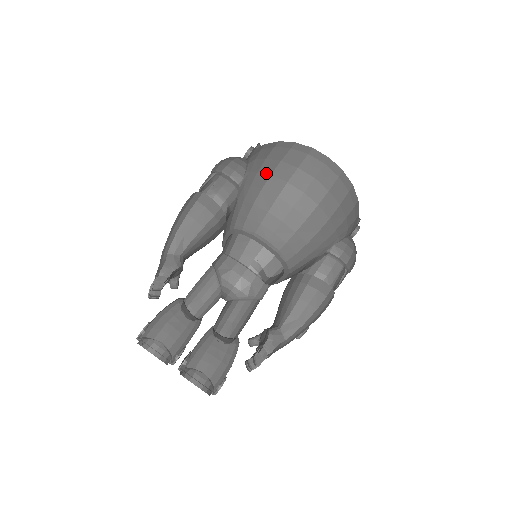
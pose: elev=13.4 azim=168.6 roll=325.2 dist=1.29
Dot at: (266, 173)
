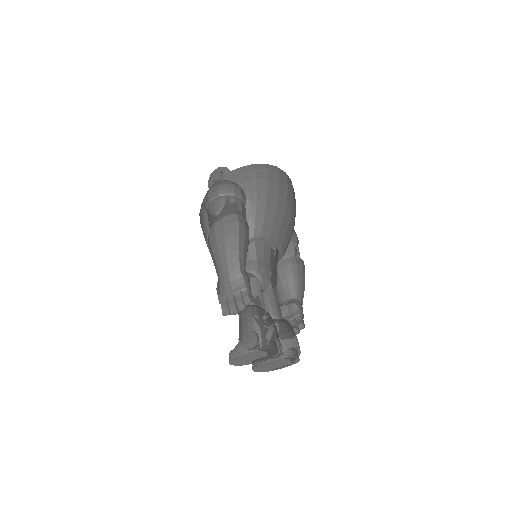
Dot at: (264, 190)
